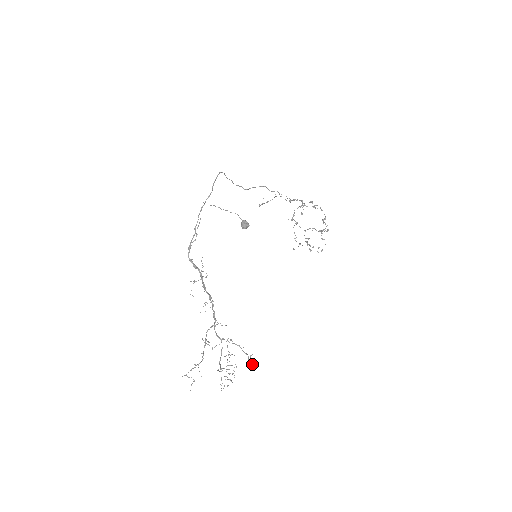
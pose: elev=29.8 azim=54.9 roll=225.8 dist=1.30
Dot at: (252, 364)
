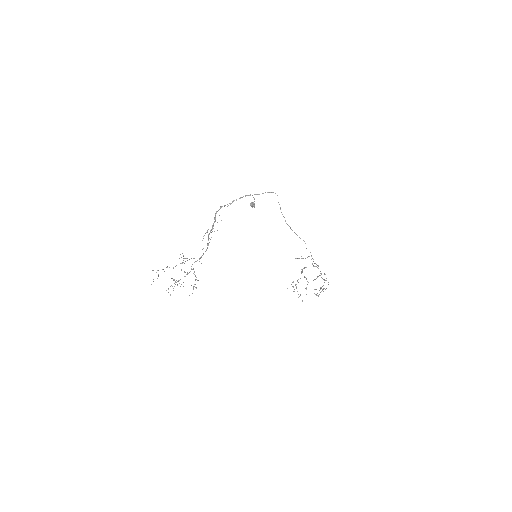
Dot at: occluded
